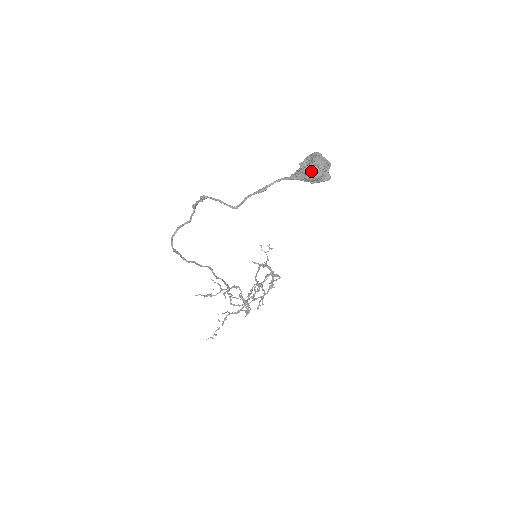
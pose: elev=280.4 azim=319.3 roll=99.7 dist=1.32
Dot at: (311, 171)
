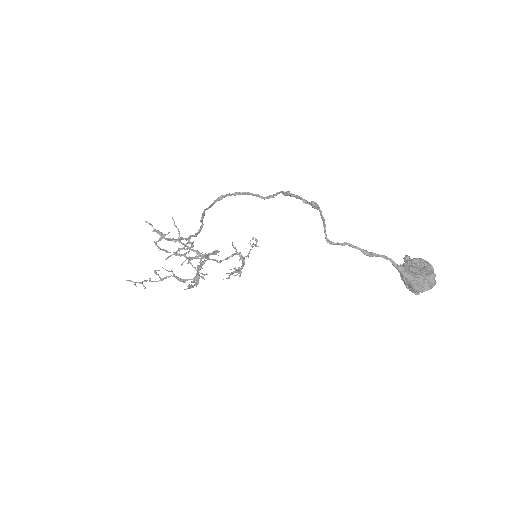
Dot at: (422, 283)
